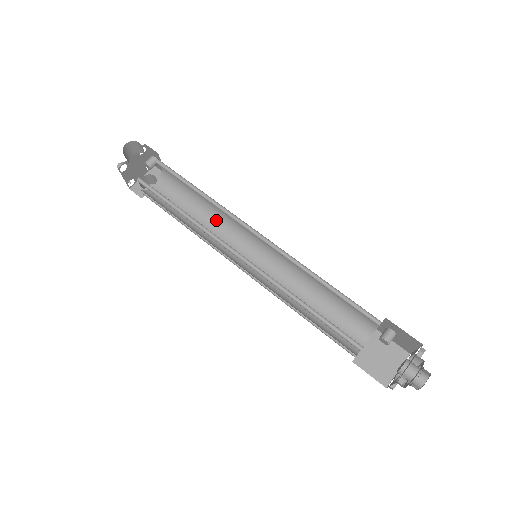
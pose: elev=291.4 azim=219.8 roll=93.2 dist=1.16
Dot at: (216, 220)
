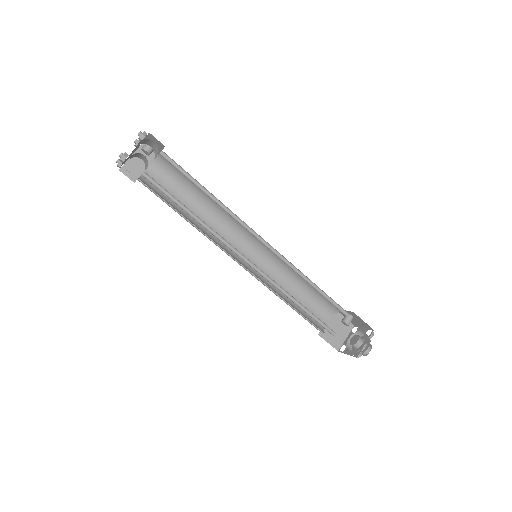
Dot at: (214, 213)
